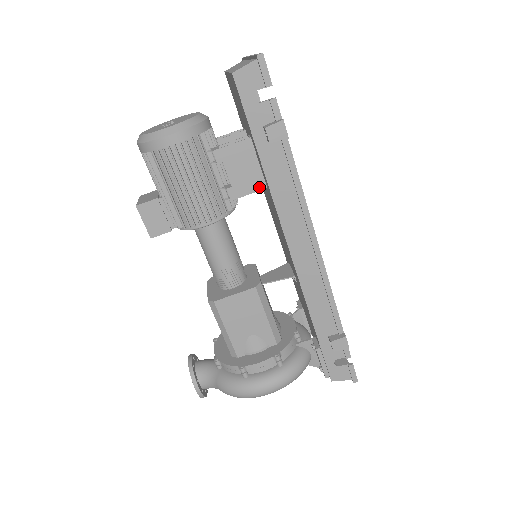
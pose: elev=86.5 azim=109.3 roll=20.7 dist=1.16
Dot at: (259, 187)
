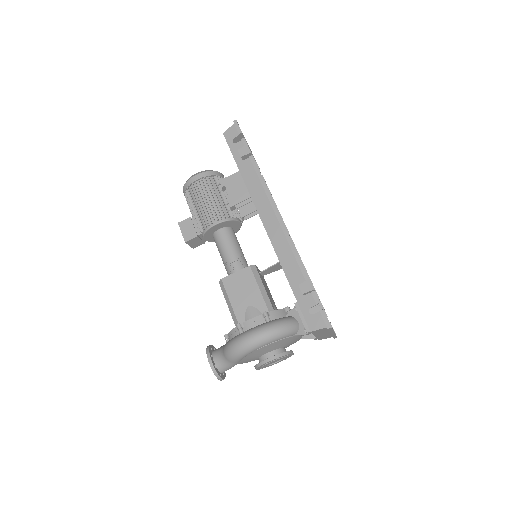
Dot at: (247, 197)
